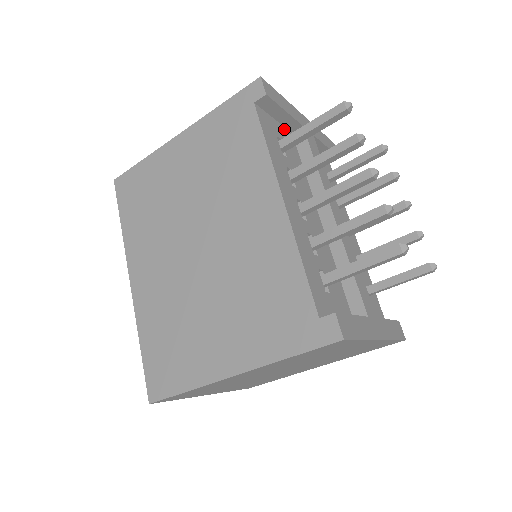
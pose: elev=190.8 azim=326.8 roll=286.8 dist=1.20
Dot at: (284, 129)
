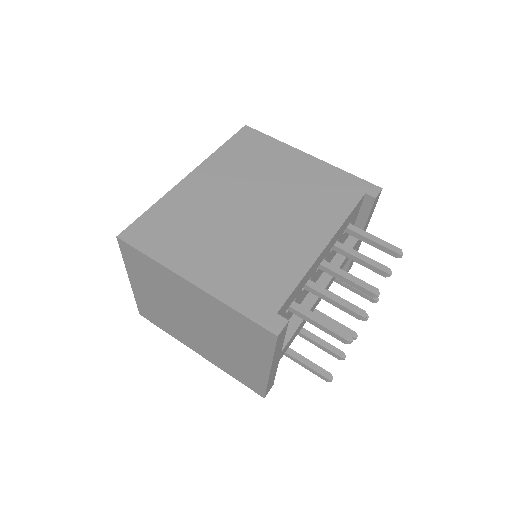
Dot at: (354, 224)
